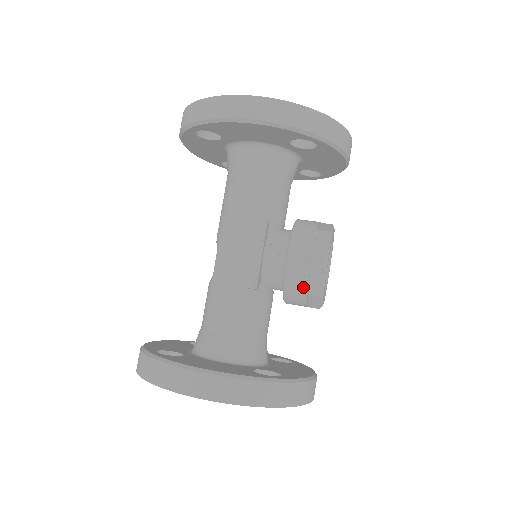
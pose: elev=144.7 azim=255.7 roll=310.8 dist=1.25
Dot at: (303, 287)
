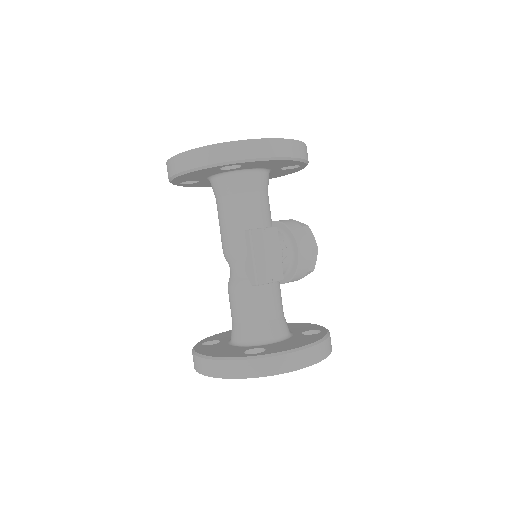
Dot at: (307, 268)
